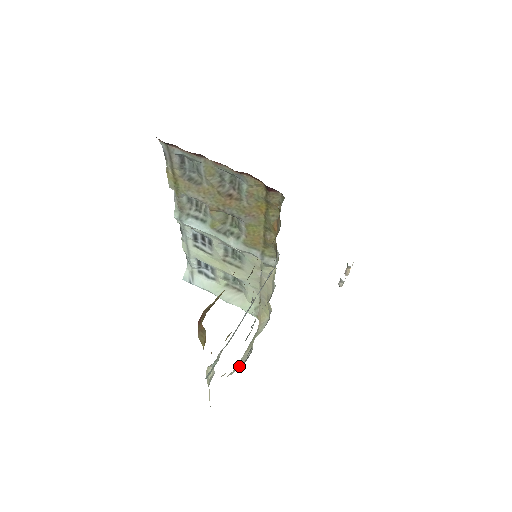
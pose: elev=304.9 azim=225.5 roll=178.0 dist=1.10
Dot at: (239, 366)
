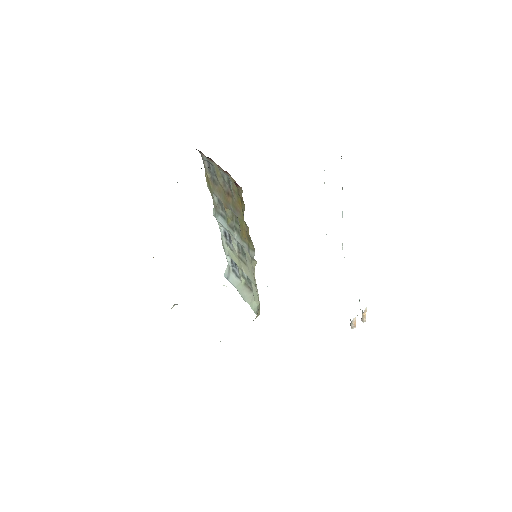
Dot at: occluded
